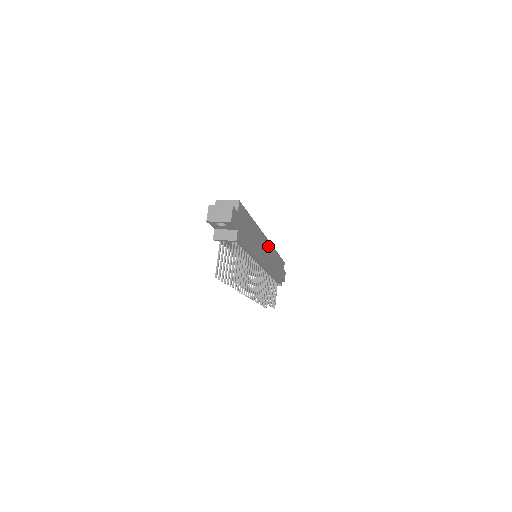
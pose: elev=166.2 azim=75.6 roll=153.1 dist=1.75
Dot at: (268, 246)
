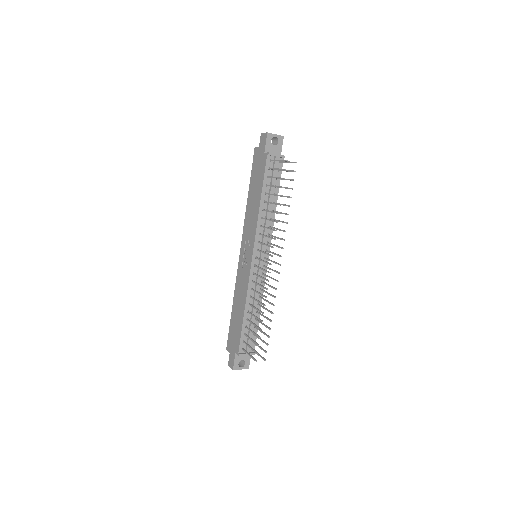
Dot at: occluded
